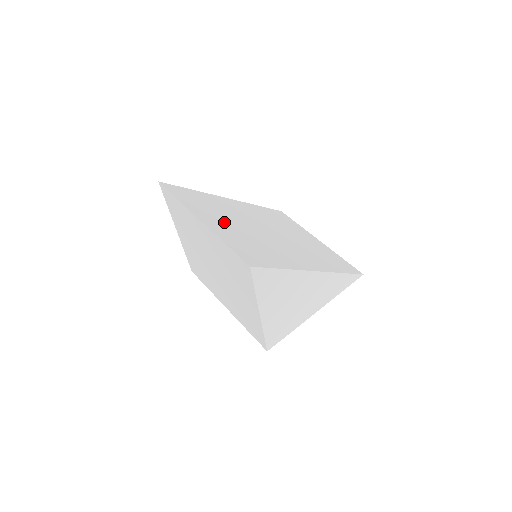
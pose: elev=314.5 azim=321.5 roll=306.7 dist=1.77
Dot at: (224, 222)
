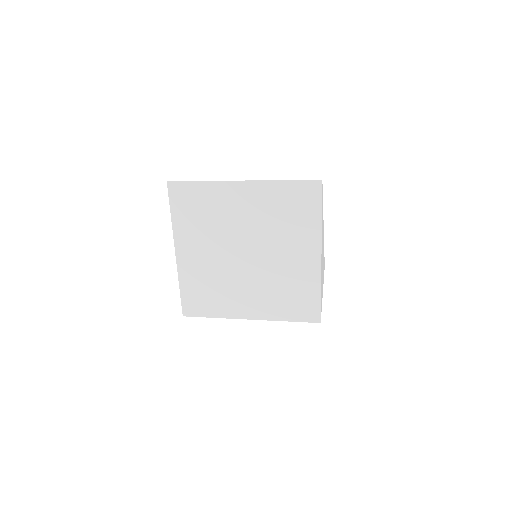
Dot at: occluded
